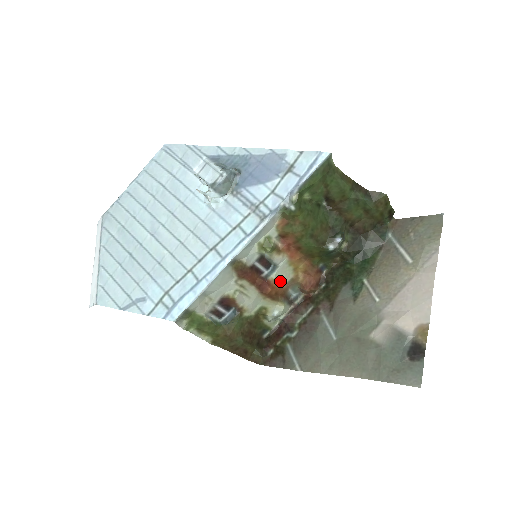
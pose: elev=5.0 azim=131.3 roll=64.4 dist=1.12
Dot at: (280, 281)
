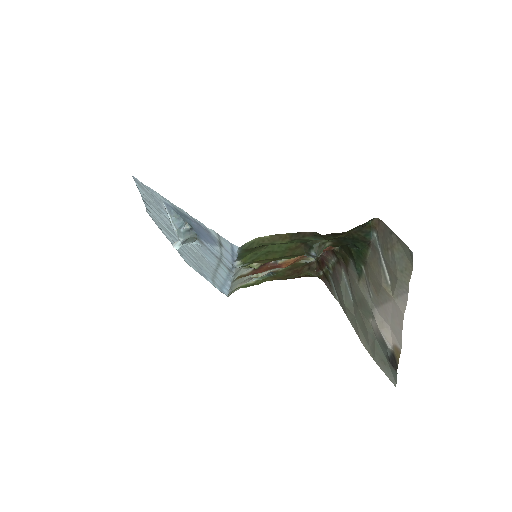
Dot at: occluded
